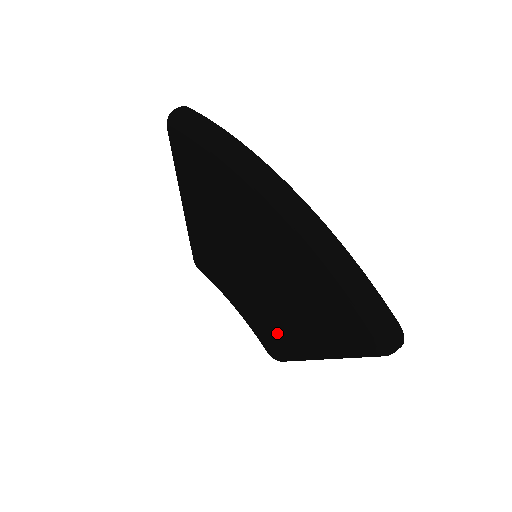
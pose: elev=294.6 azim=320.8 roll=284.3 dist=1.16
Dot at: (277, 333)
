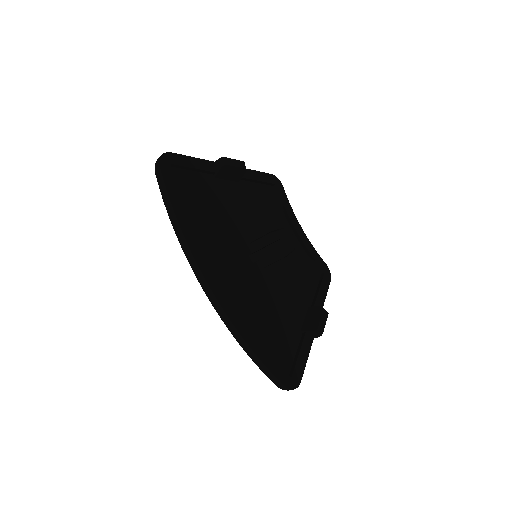
Dot at: occluded
